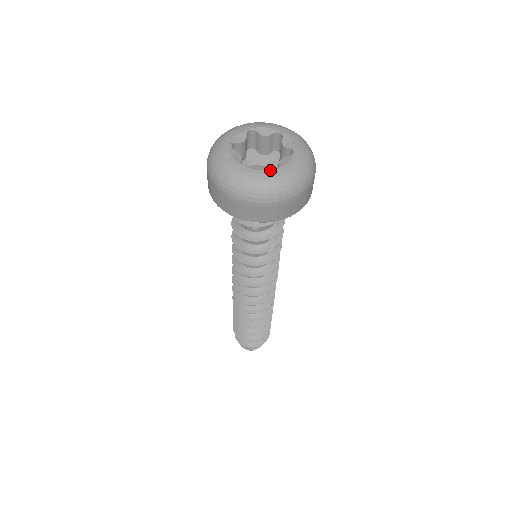
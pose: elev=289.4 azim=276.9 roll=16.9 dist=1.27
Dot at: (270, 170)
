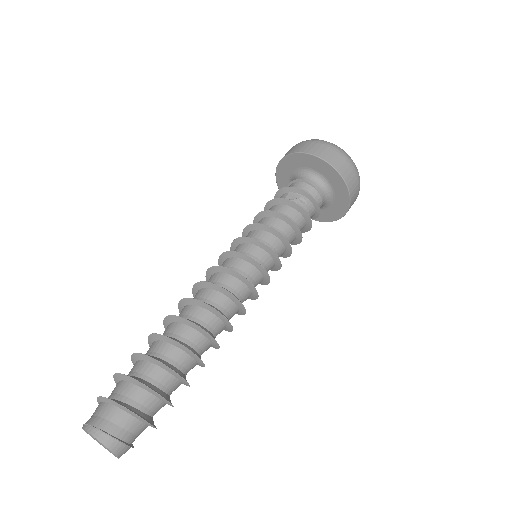
Dot at: occluded
